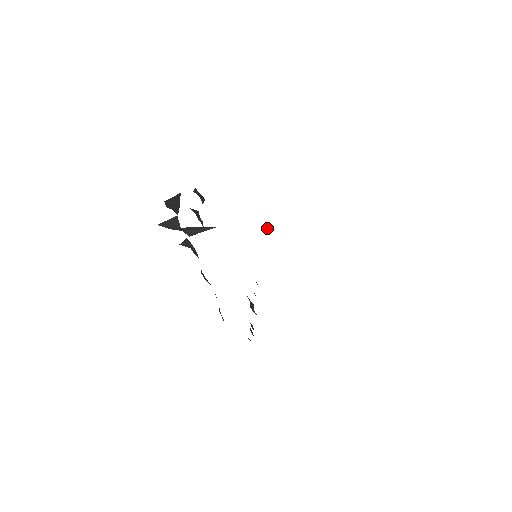
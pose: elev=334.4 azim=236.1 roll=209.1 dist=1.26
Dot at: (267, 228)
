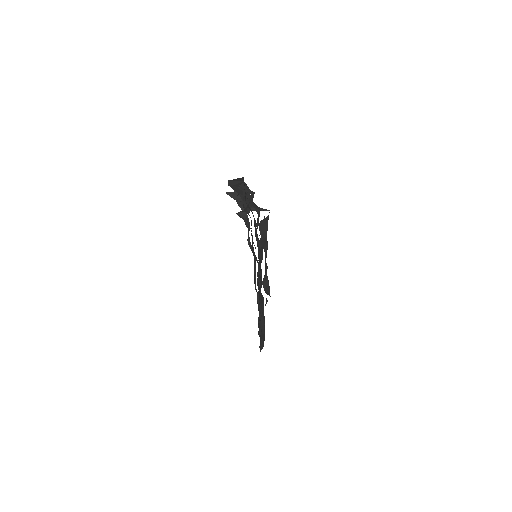
Dot at: (260, 243)
